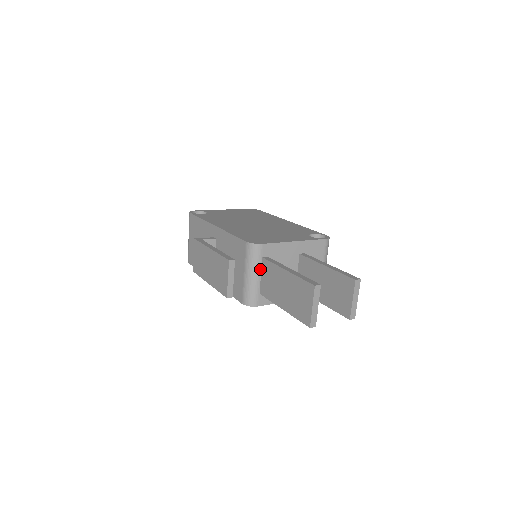
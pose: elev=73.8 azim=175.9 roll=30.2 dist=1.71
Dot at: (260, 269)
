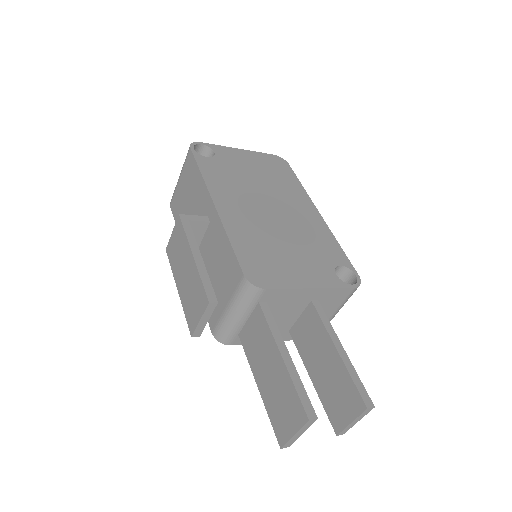
Dot at: (250, 312)
